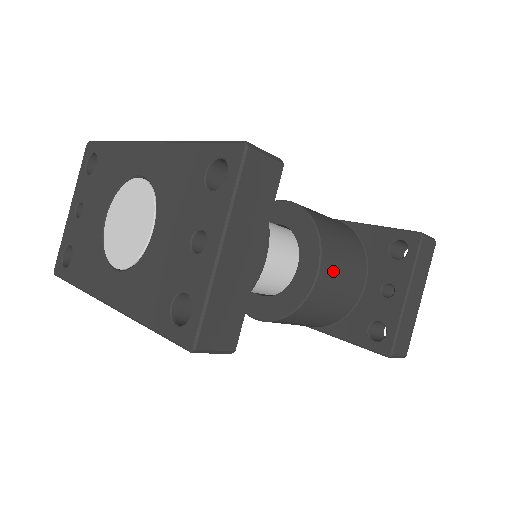
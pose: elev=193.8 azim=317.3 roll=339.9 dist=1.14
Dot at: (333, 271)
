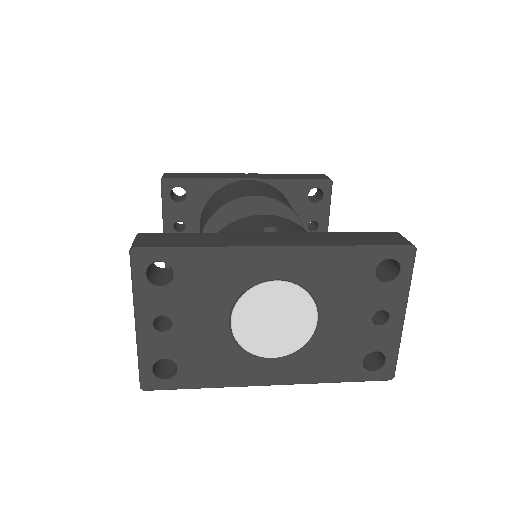
Dot at: occluded
